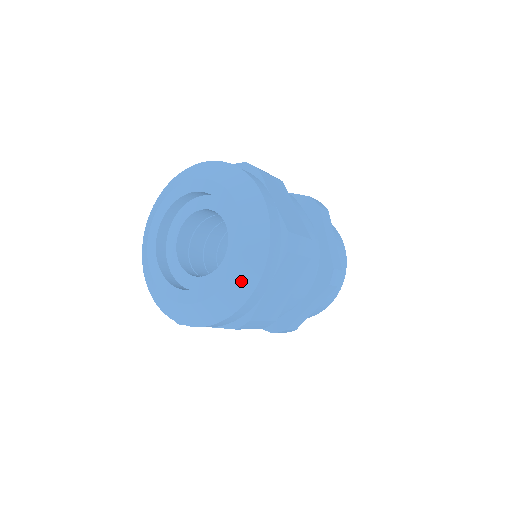
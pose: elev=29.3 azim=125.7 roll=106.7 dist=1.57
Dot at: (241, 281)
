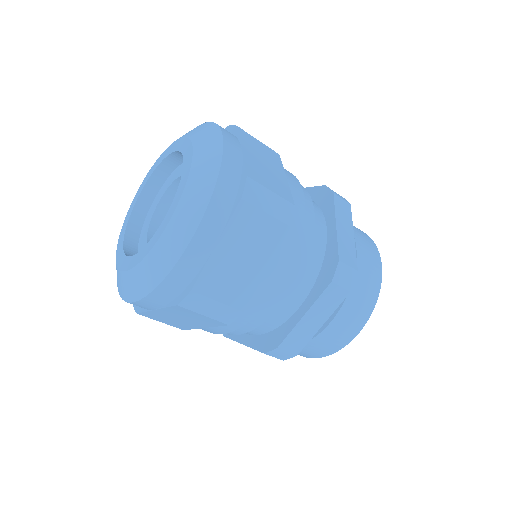
Dot at: (178, 230)
